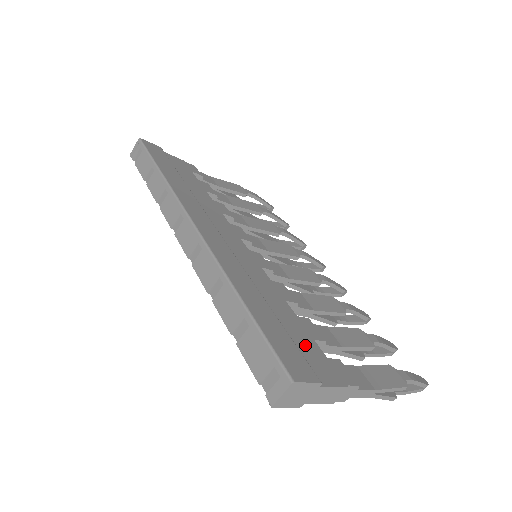
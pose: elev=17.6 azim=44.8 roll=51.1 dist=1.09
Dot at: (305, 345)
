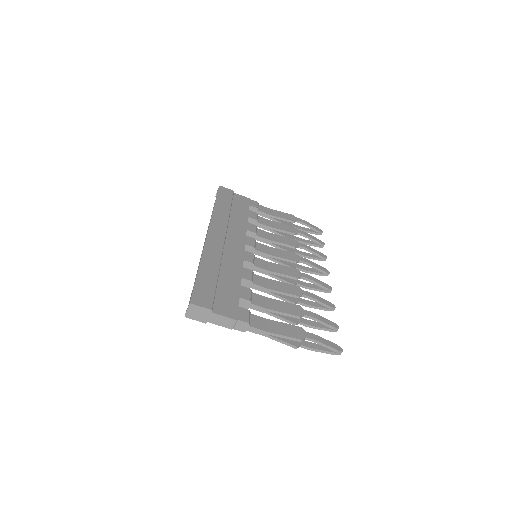
Dot at: (227, 297)
